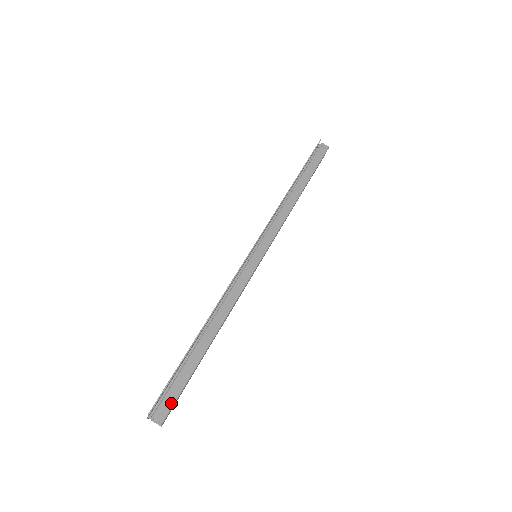
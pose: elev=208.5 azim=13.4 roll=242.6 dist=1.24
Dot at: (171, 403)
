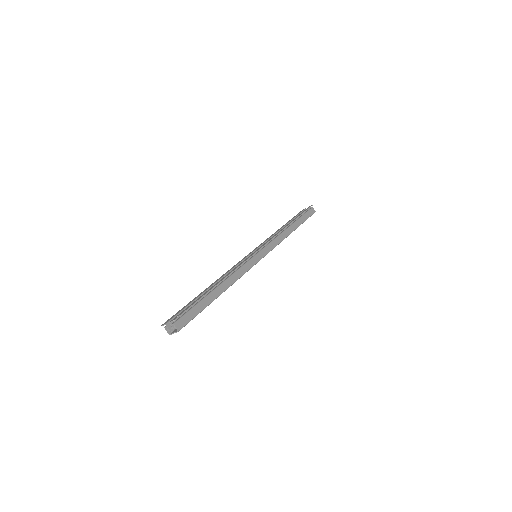
Dot at: (187, 321)
